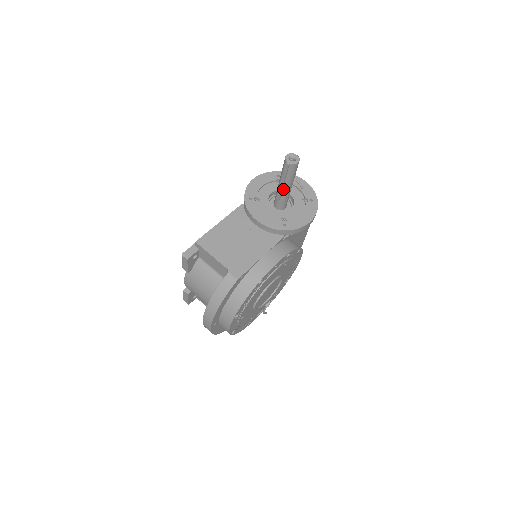
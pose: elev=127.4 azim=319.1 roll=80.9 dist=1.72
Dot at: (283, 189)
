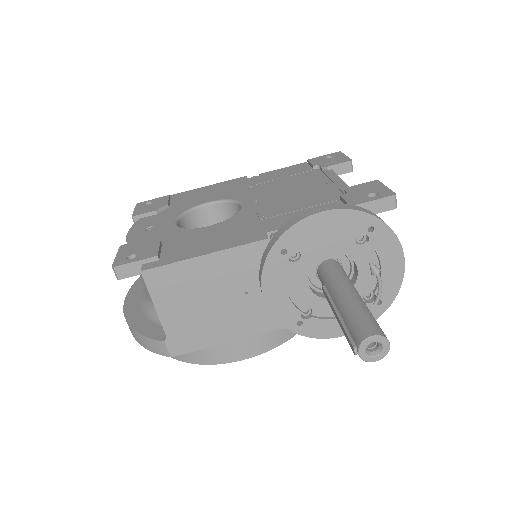
Dot at: occluded
